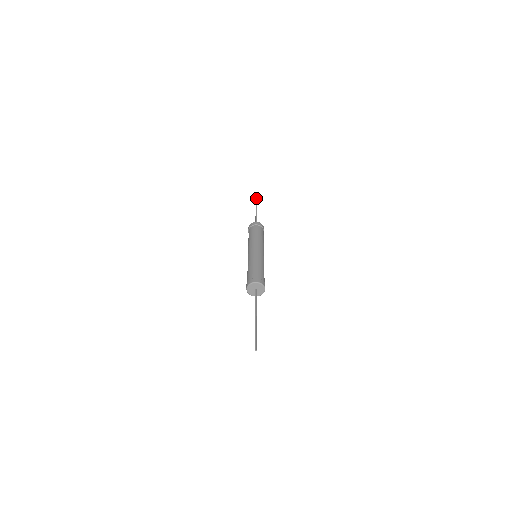
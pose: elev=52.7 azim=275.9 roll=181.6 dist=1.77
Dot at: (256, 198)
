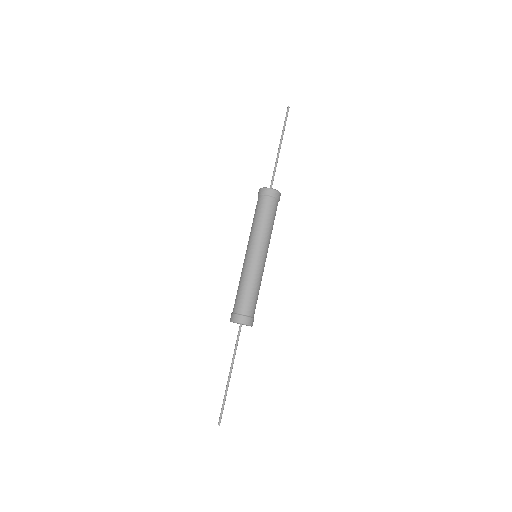
Dot at: (286, 112)
